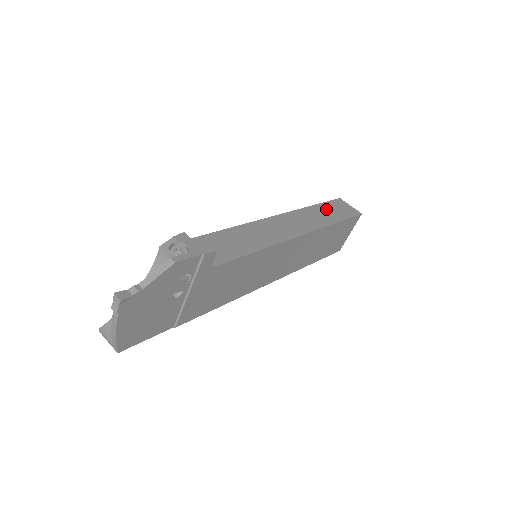
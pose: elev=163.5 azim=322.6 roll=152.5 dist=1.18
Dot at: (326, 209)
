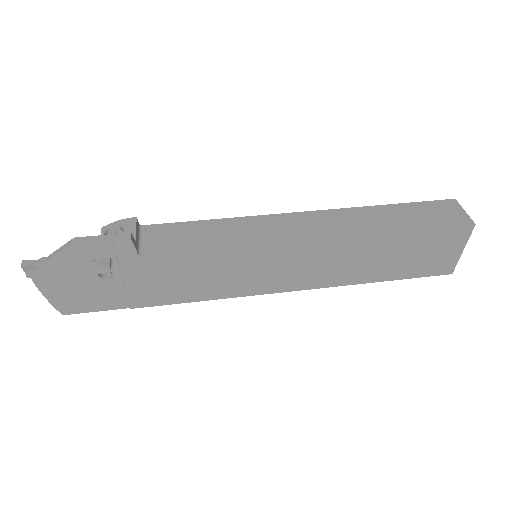
Dot at: (403, 212)
